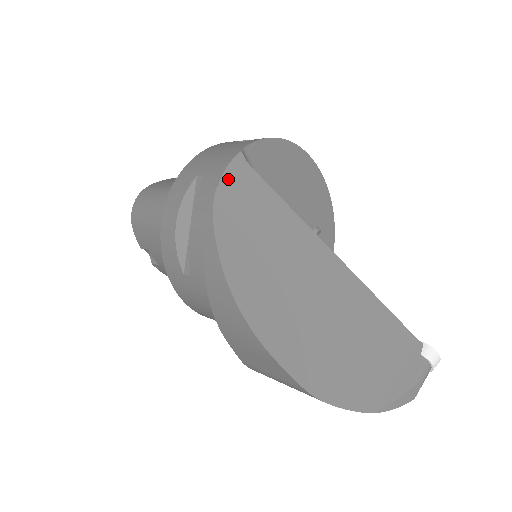
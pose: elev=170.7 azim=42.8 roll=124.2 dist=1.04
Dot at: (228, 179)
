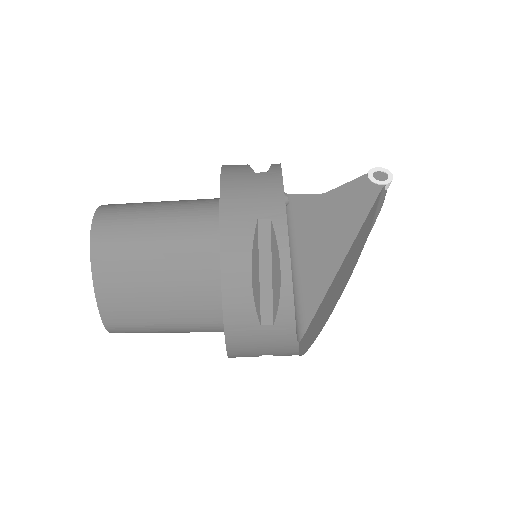
Dot at: (302, 349)
